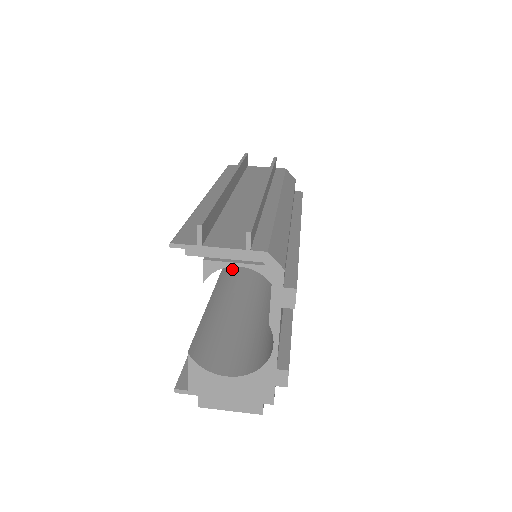
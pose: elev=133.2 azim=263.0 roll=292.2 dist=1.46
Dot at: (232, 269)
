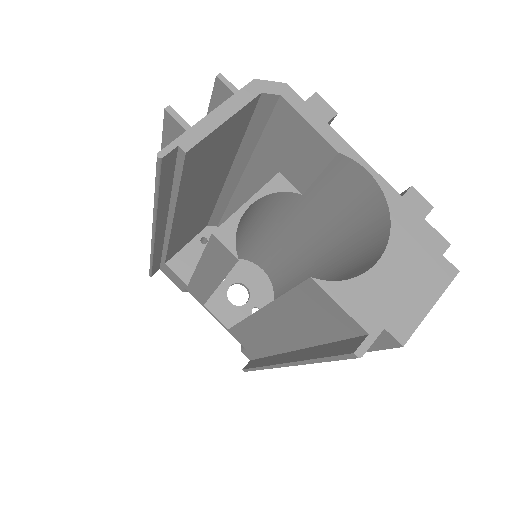
Dot at: occluded
